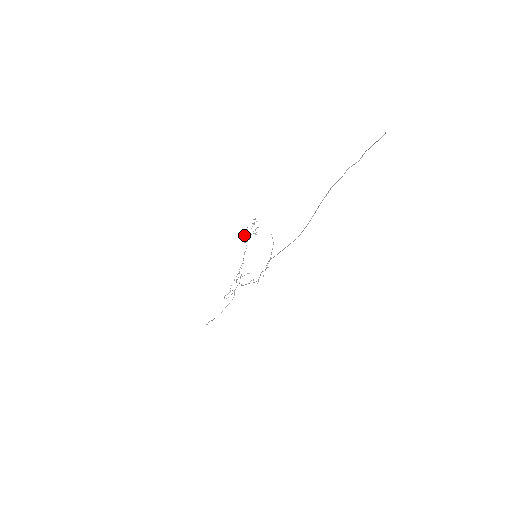
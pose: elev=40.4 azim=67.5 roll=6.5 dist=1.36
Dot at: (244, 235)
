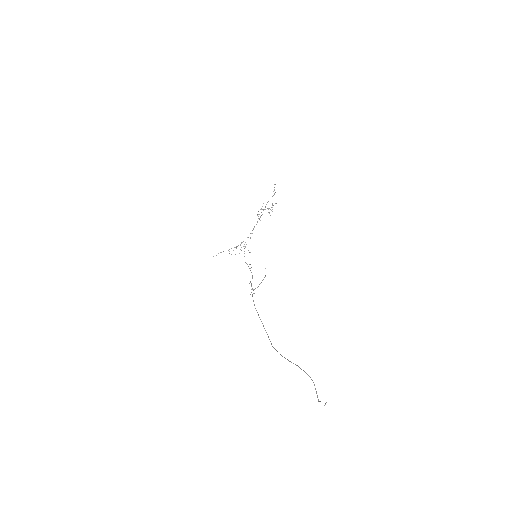
Dot at: occluded
